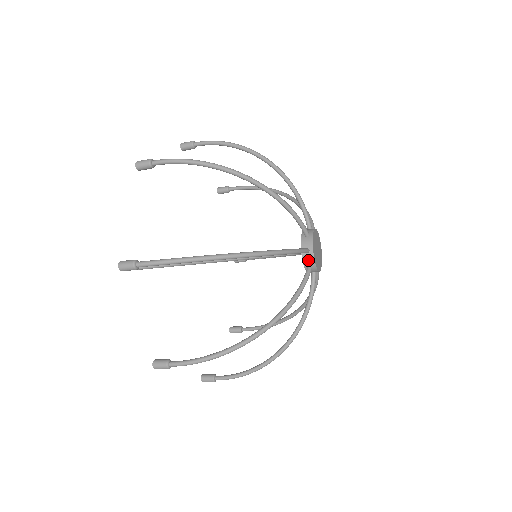
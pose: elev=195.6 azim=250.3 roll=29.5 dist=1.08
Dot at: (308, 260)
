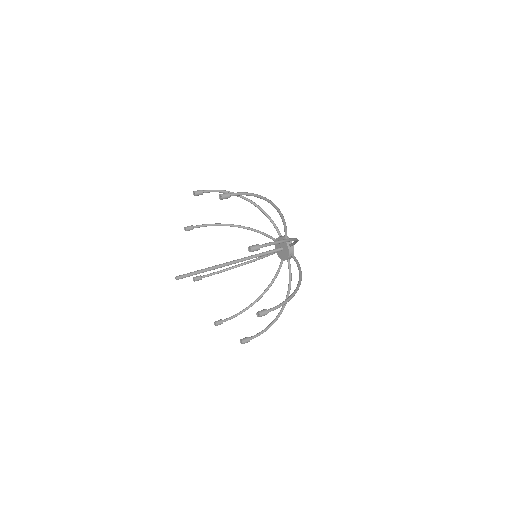
Dot at: (290, 258)
